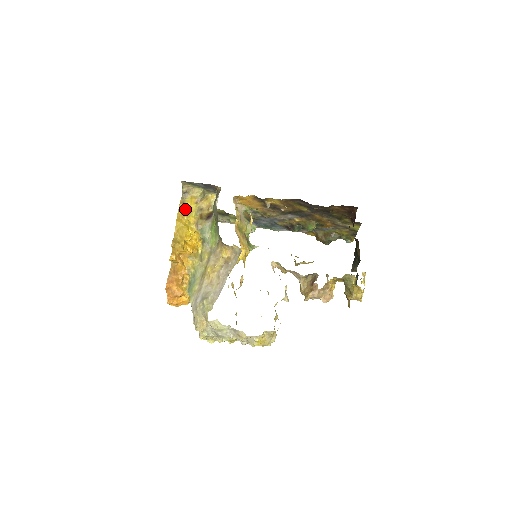
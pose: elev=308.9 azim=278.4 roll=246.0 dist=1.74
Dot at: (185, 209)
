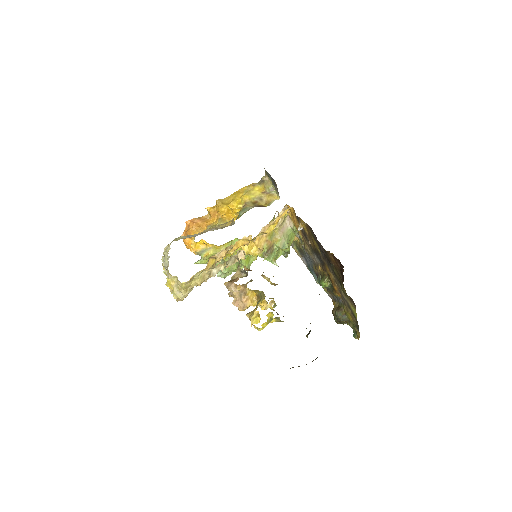
Dot at: (251, 189)
